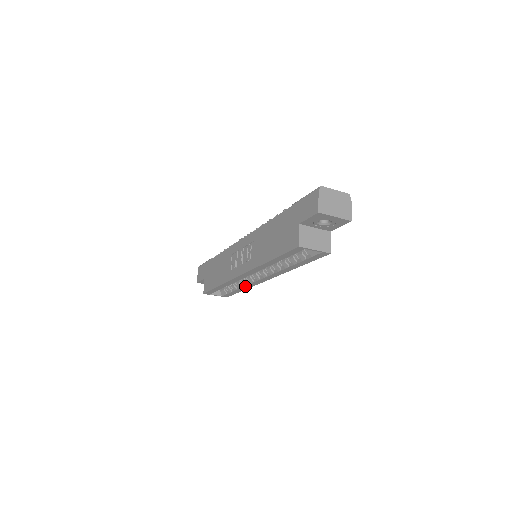
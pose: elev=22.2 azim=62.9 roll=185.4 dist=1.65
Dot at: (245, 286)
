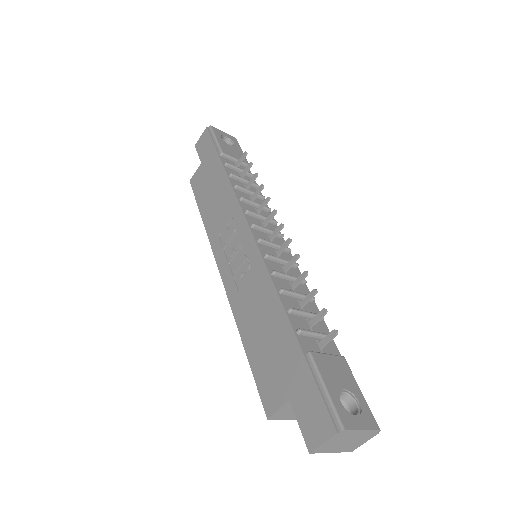
Dot at: occluded
